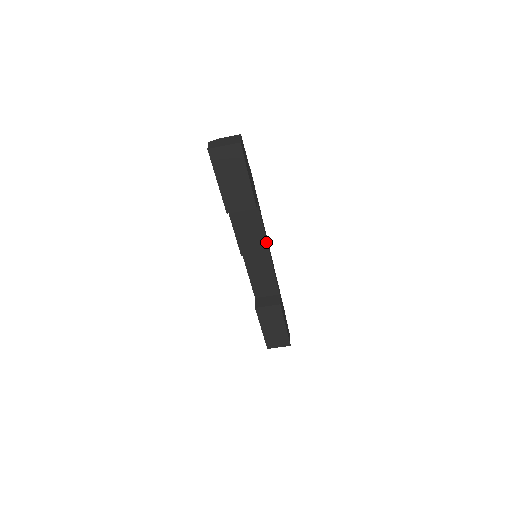
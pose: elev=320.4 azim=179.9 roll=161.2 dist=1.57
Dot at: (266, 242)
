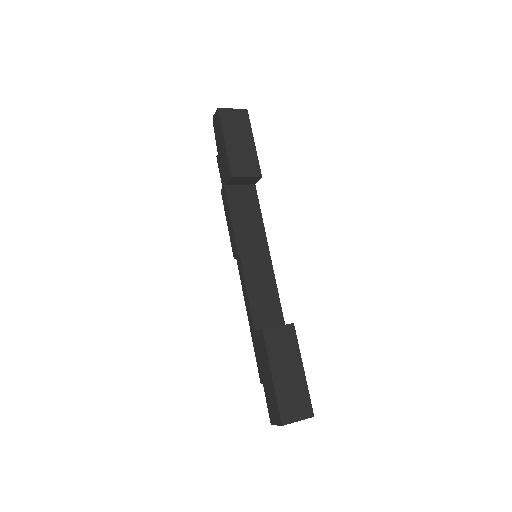
Dot at: (266, 239)
